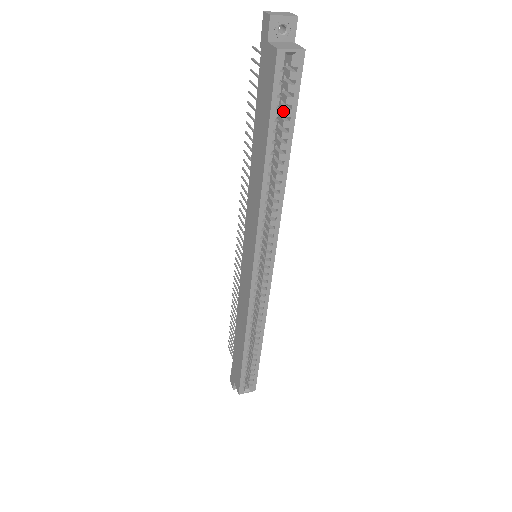
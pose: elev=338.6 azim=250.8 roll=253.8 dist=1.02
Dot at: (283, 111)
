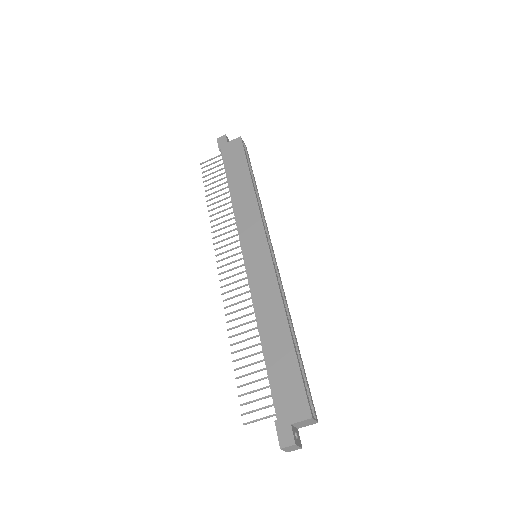
Dot at: occluded
